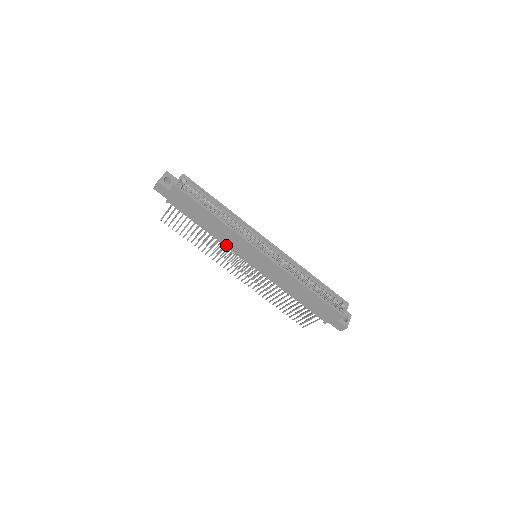
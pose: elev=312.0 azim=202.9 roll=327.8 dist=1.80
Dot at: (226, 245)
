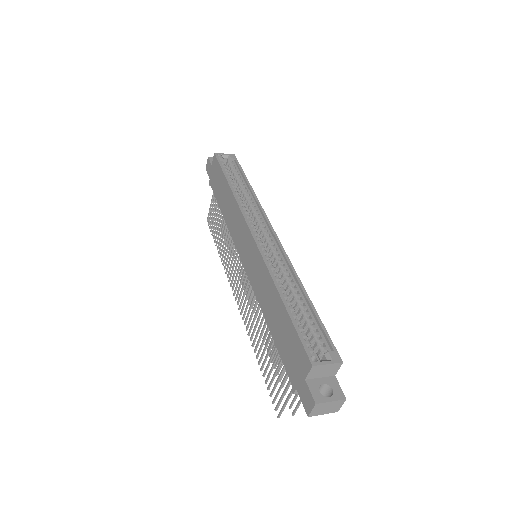
Dot at: (231, 233)
